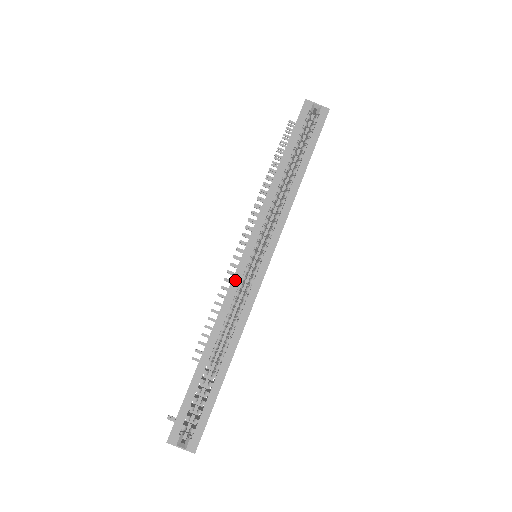
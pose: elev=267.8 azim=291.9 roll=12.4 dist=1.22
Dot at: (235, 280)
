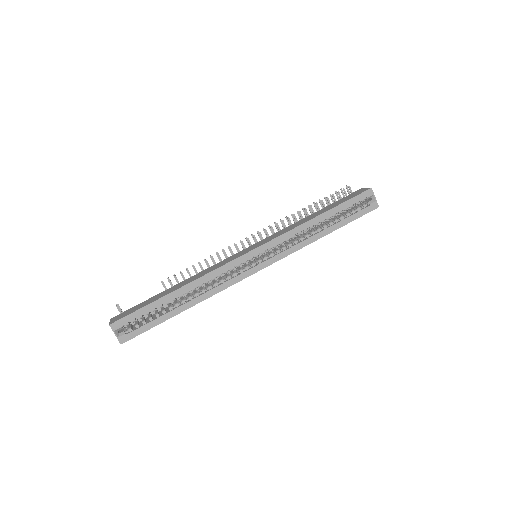
Dot at: (233, 263)
